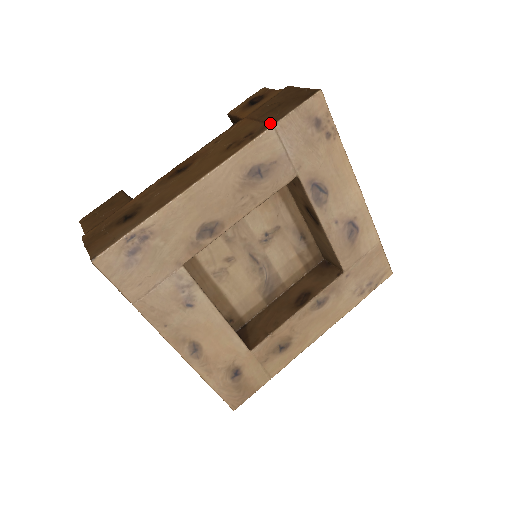
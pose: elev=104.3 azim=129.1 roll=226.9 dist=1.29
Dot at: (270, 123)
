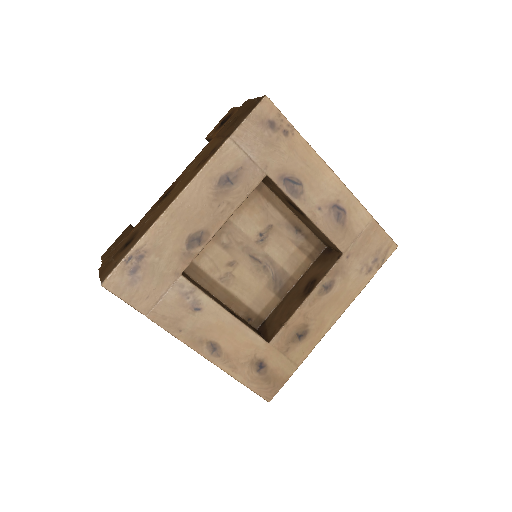
Dot at: (228, 136)
